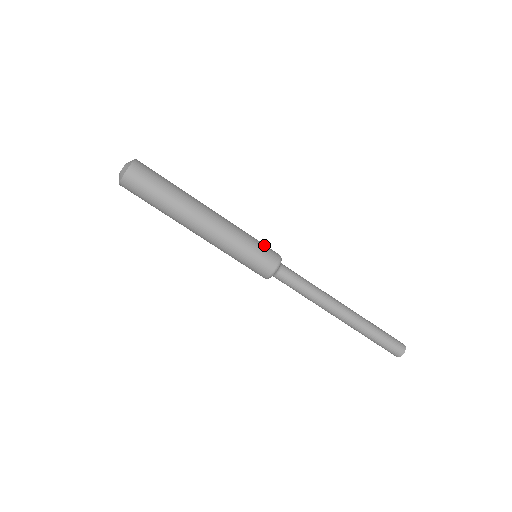
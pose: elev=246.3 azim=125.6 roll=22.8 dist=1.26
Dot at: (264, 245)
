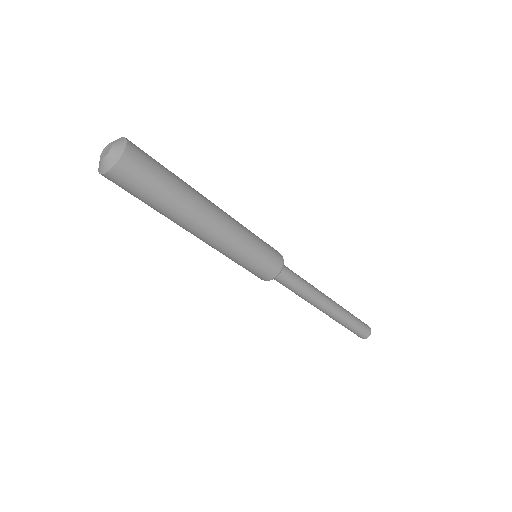
Dot at: (268, 246)
